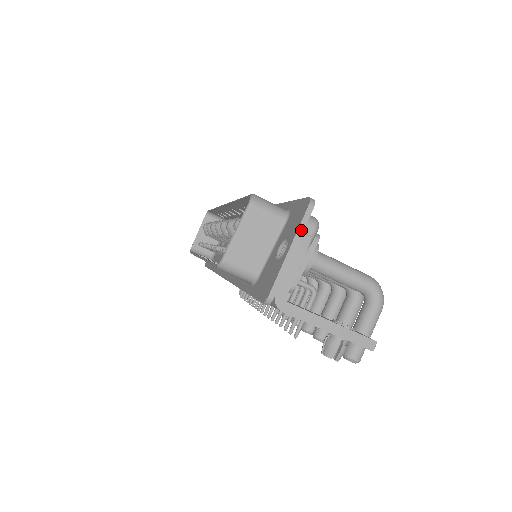
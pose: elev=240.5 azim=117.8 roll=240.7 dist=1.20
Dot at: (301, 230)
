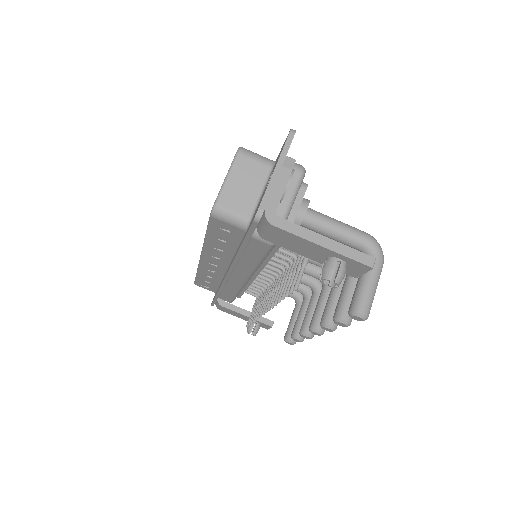
Dot at: (285, 152)
